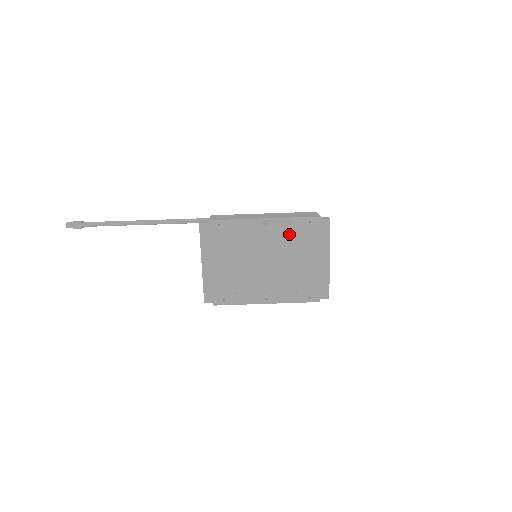
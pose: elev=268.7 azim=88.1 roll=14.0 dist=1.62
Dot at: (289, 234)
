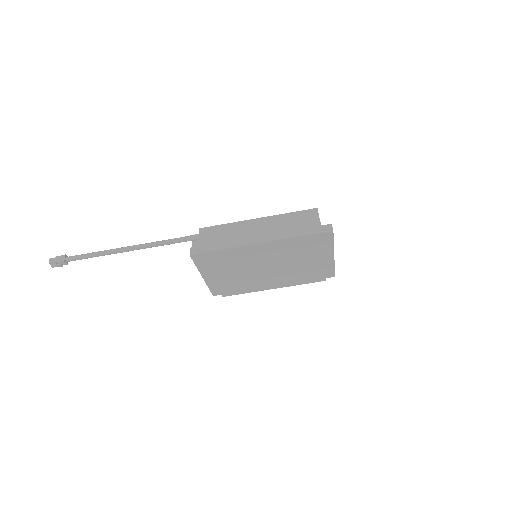
Dot at: (289, 248)
